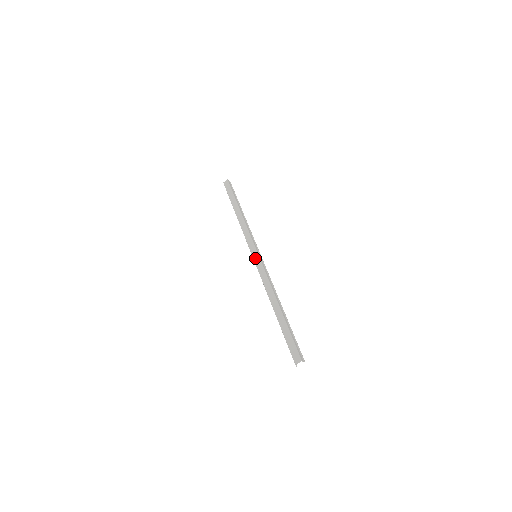
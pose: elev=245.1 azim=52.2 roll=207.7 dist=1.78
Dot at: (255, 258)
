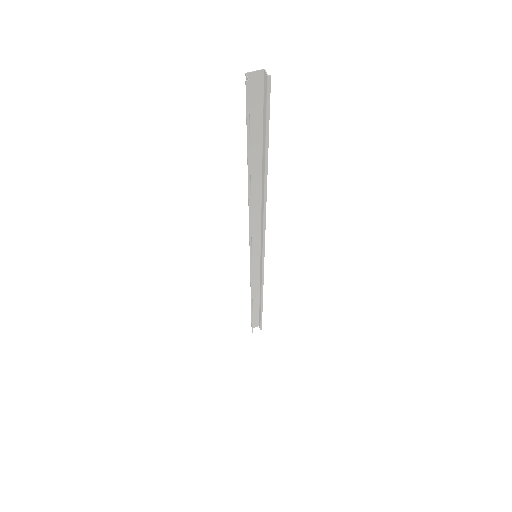
Dot at: (253, 251)
